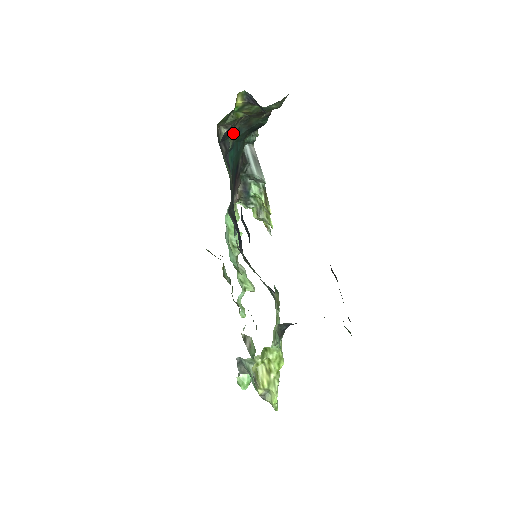
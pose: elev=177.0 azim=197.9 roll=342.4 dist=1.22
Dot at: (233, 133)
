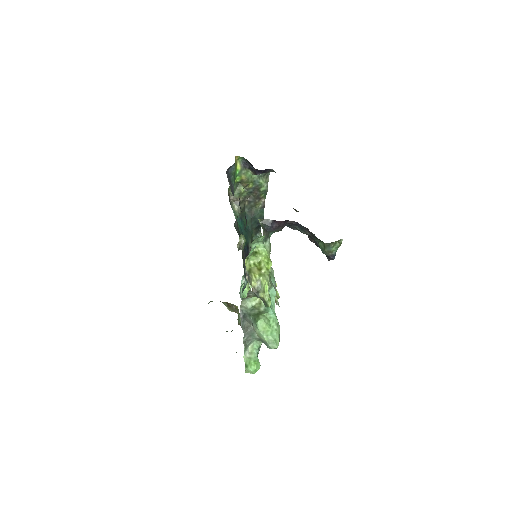
Dot at: occluded
